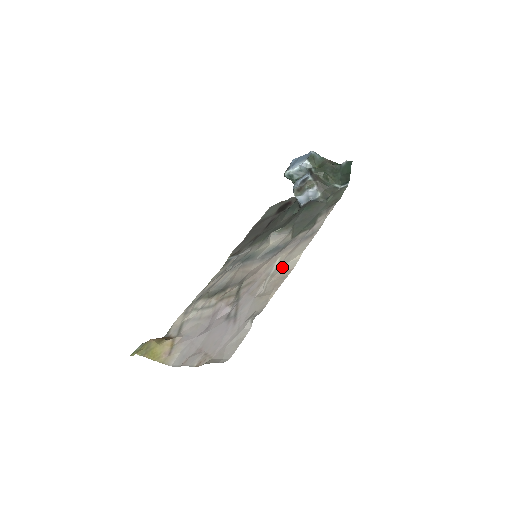
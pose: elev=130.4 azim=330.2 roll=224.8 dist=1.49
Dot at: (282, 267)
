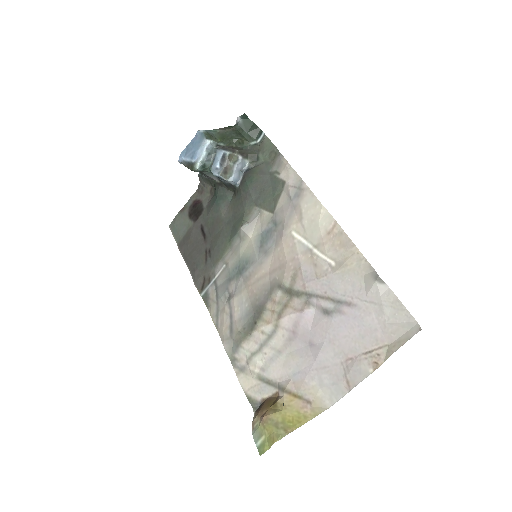
Dot at: (318, 231)
